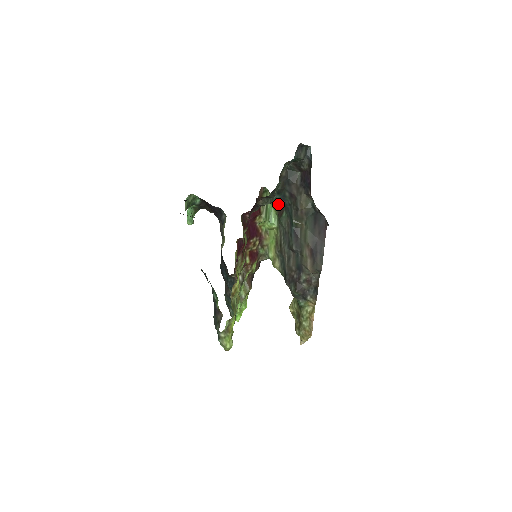
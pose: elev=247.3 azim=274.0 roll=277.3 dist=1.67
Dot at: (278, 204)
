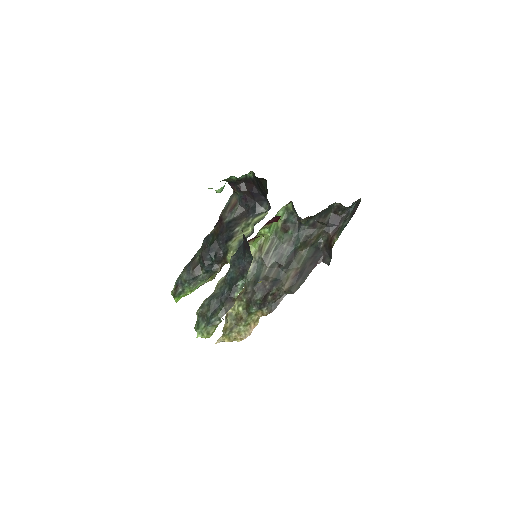
Dot at: (288, 220)
